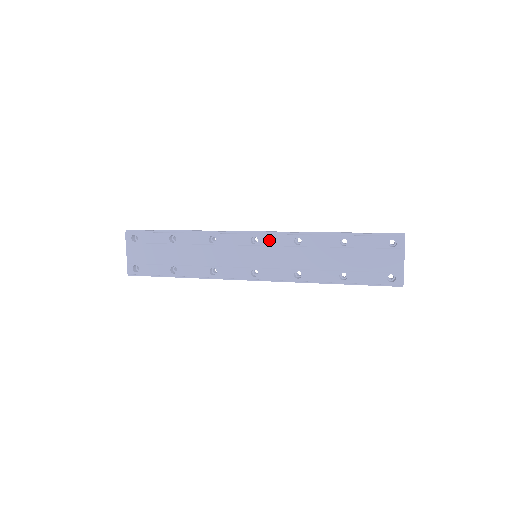
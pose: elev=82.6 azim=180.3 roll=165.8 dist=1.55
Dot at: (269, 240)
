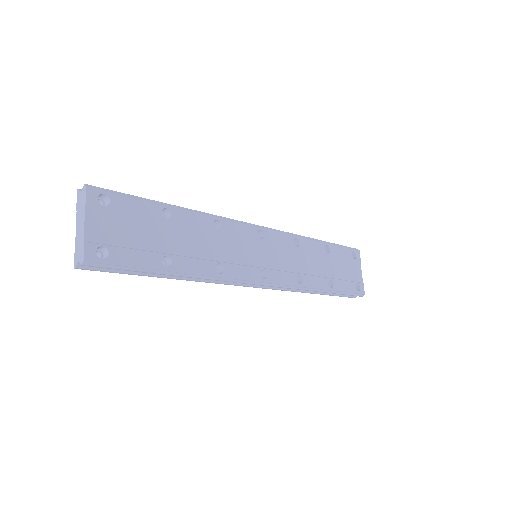
Dot at: (274, 236)
